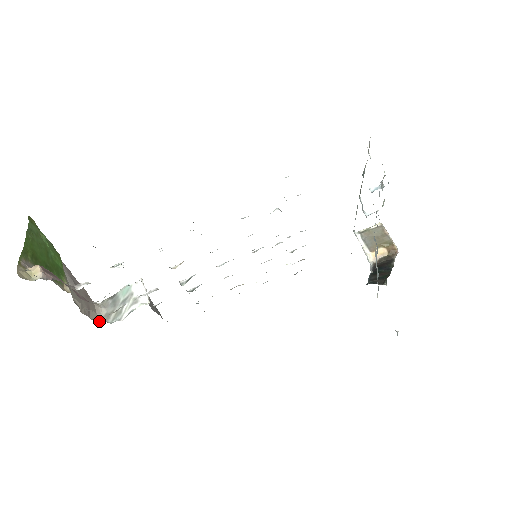
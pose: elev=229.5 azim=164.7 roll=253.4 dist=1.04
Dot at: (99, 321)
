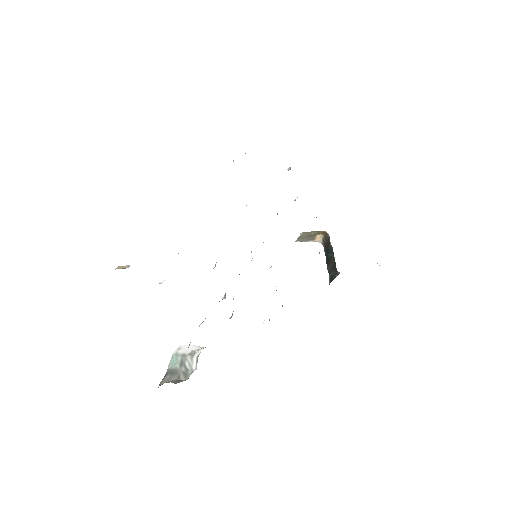
Dot at: occluded
